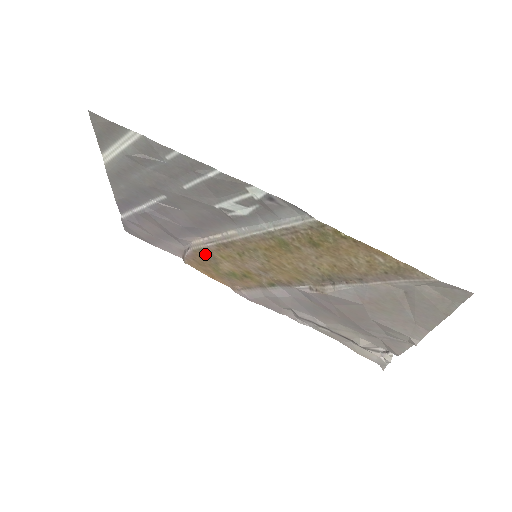
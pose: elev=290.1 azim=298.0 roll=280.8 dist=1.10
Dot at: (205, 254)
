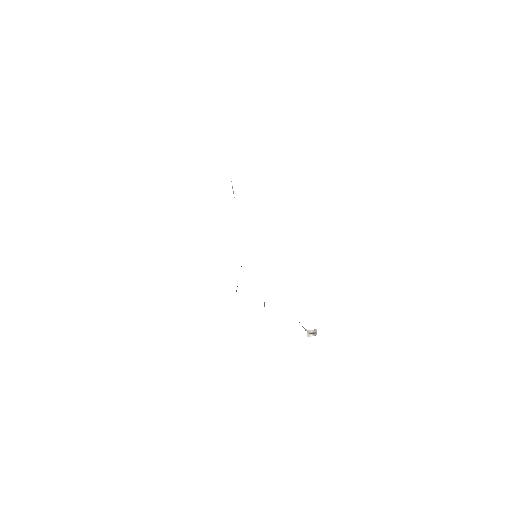
Dot at: occluded
